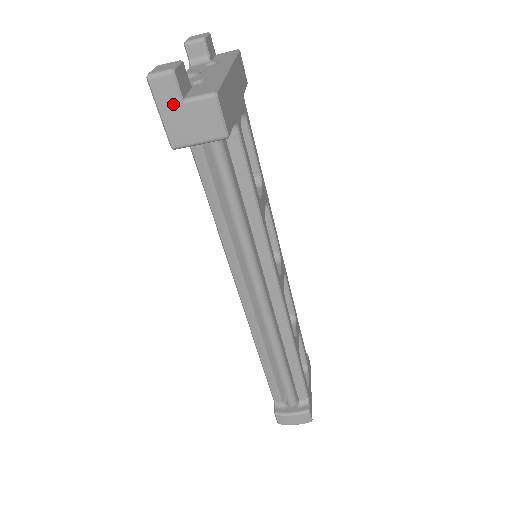
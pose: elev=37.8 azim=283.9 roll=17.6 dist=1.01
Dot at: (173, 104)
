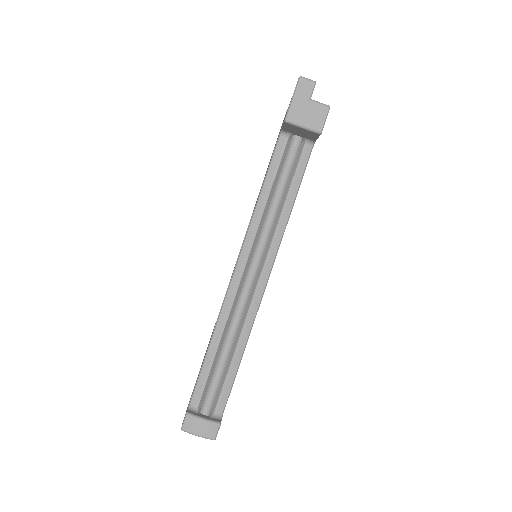
Dot at: (304, 97)
